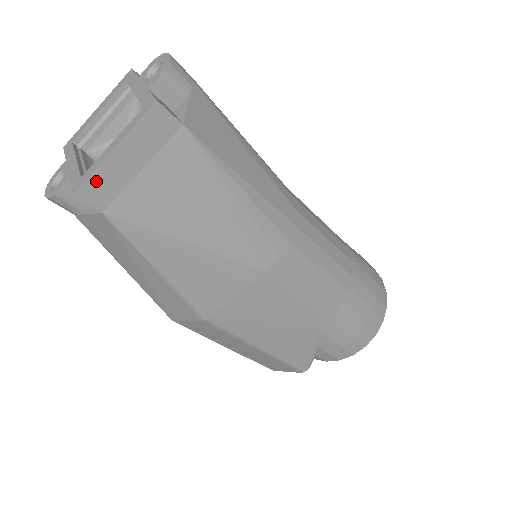
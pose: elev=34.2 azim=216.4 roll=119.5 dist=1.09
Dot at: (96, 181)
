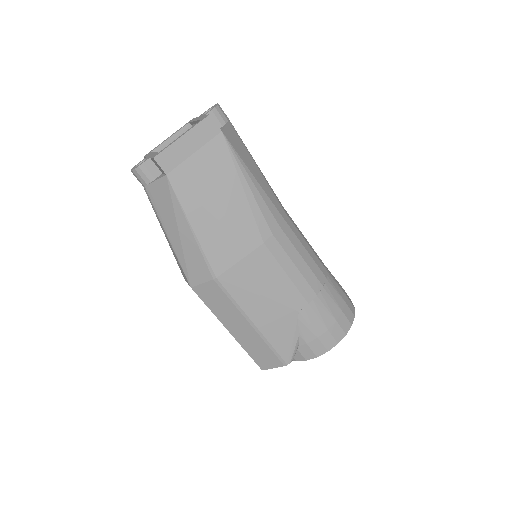
Dot at: (168, 153)
